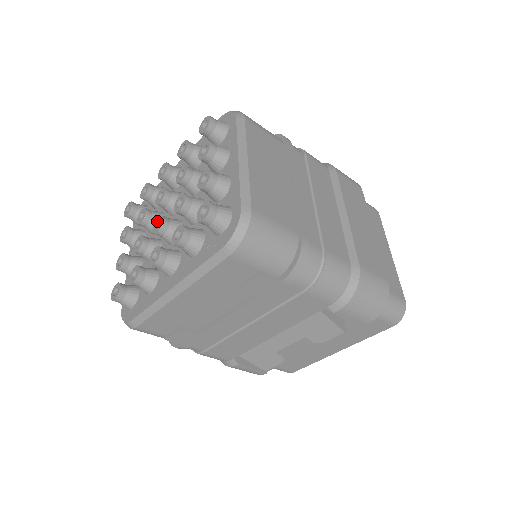
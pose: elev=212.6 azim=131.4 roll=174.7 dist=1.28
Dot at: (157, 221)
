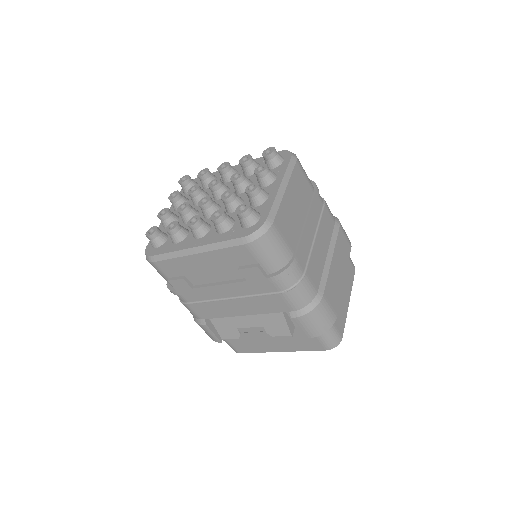
Dot at: (205, 198)
